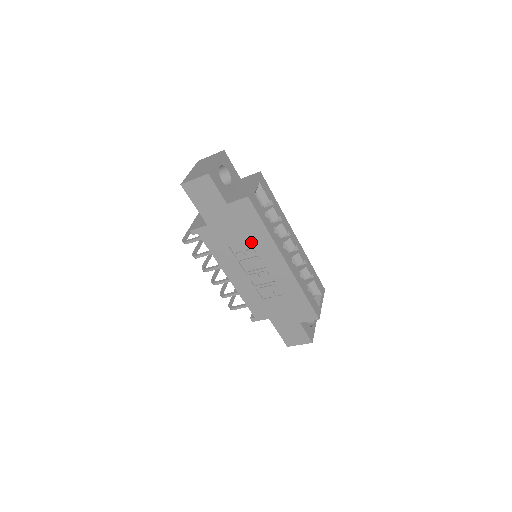
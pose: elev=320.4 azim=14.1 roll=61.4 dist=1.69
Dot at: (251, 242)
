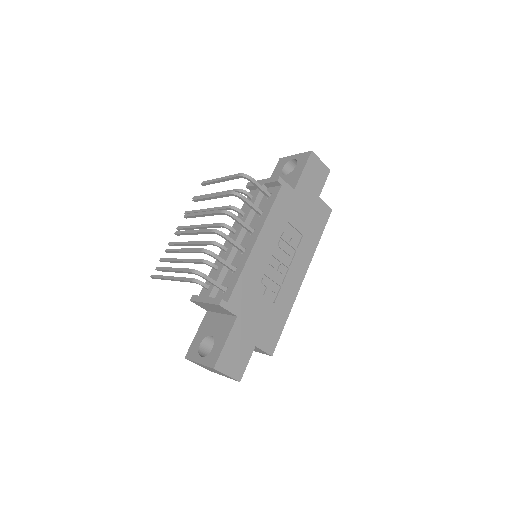
Dot at: (303, 237)
